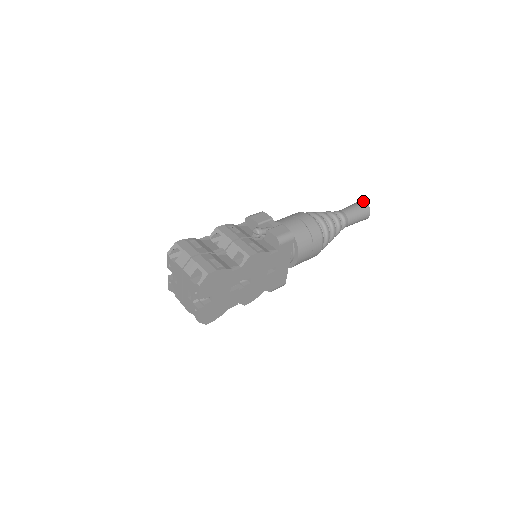
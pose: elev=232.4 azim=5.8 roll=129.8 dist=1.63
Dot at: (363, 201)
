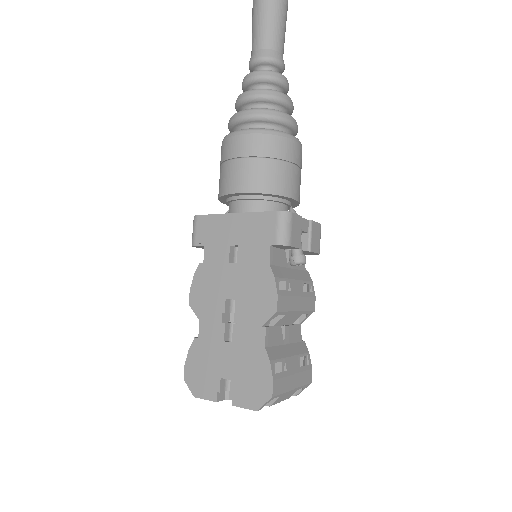
Dot at: out of frame
